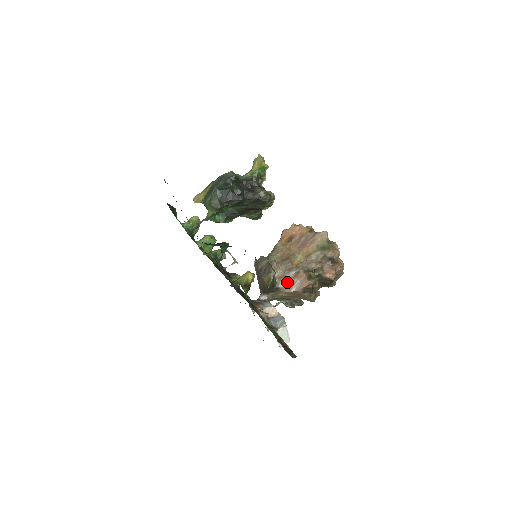
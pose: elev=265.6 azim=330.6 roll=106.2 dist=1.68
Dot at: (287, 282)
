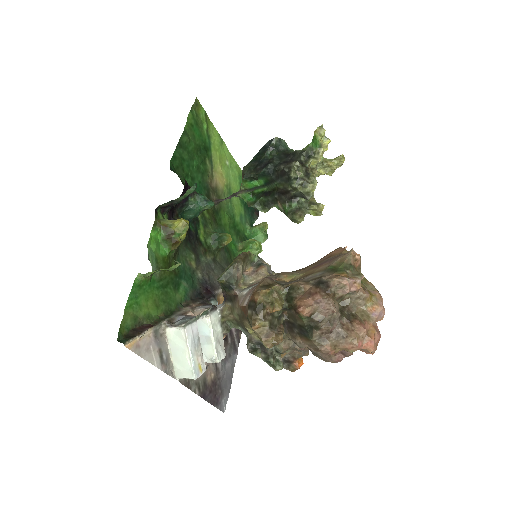
Dot at: (249, 290)
